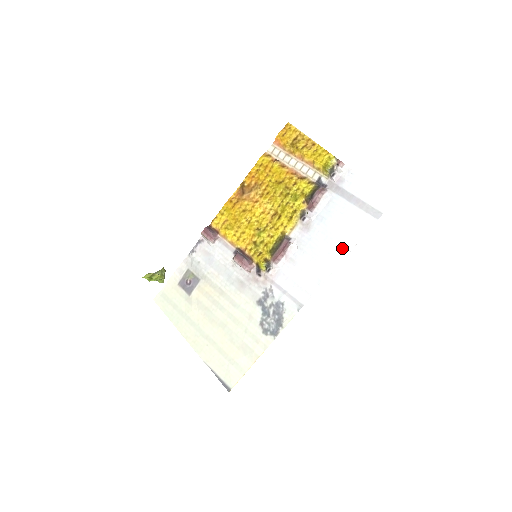
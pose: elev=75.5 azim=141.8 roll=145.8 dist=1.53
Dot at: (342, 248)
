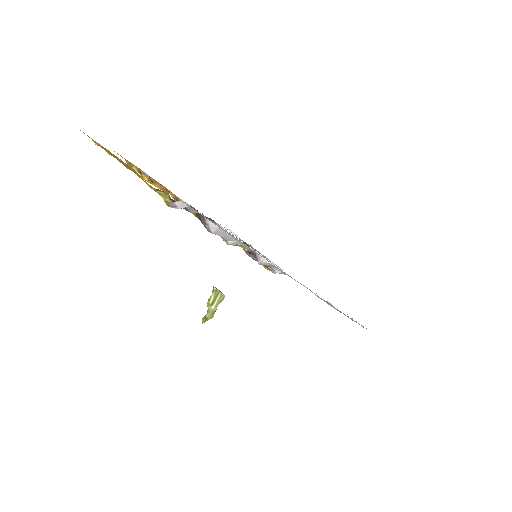
Dot at: occluded
